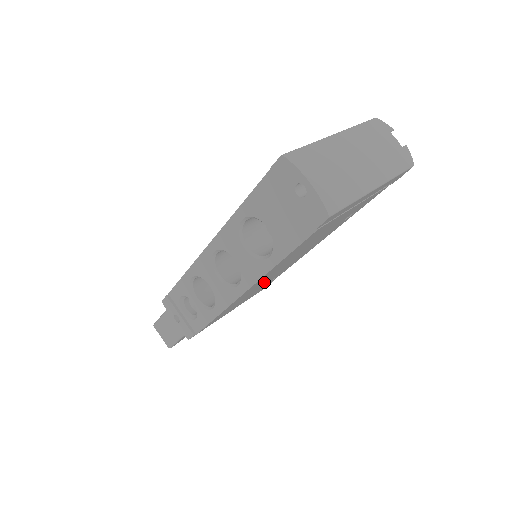
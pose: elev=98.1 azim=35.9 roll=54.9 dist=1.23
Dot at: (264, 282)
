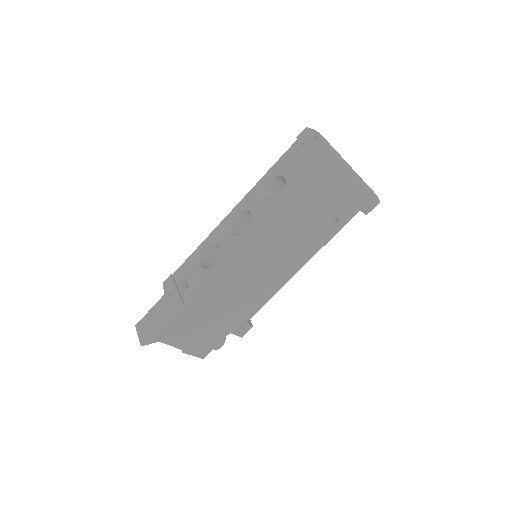
Dot at: (258, 266)
